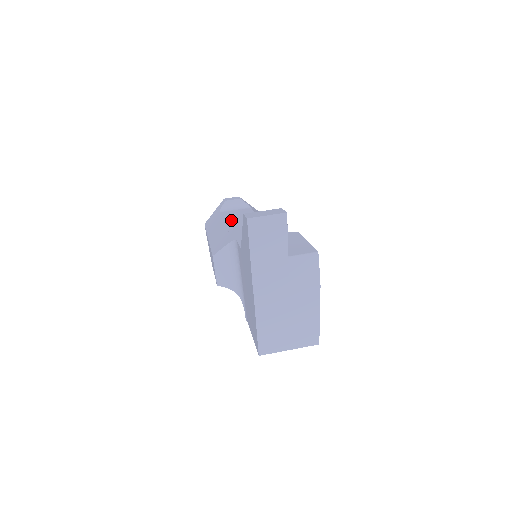
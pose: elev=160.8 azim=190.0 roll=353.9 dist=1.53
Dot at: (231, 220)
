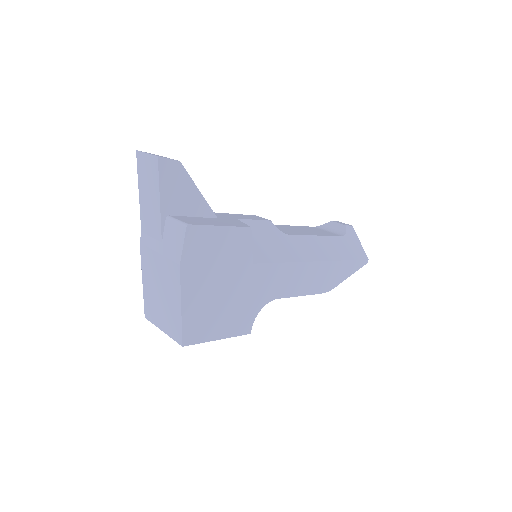
Dot at: (293, 227)
